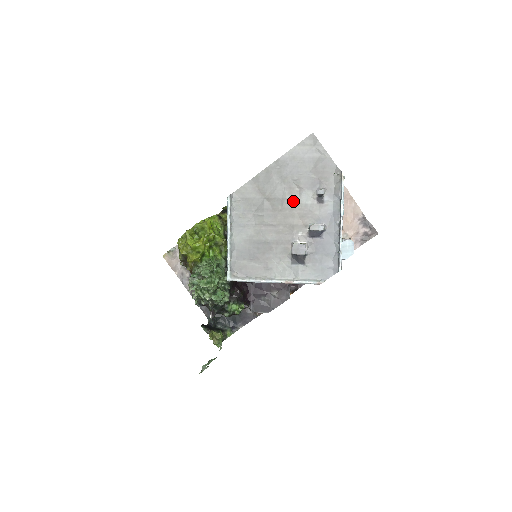
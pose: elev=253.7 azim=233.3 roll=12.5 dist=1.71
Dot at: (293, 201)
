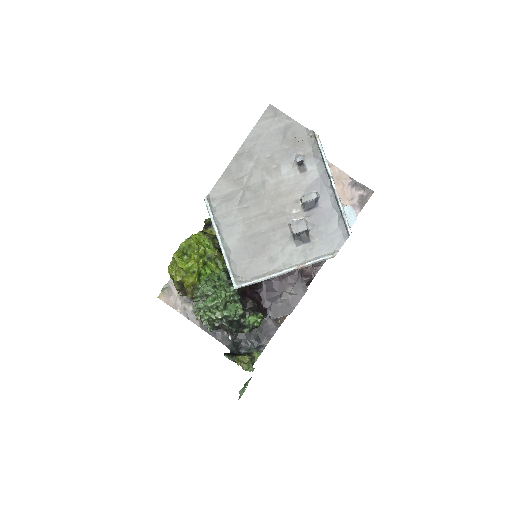
Dot at: (274, 180)
